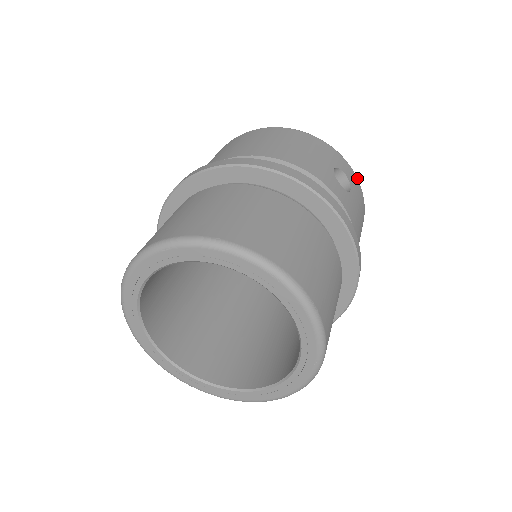
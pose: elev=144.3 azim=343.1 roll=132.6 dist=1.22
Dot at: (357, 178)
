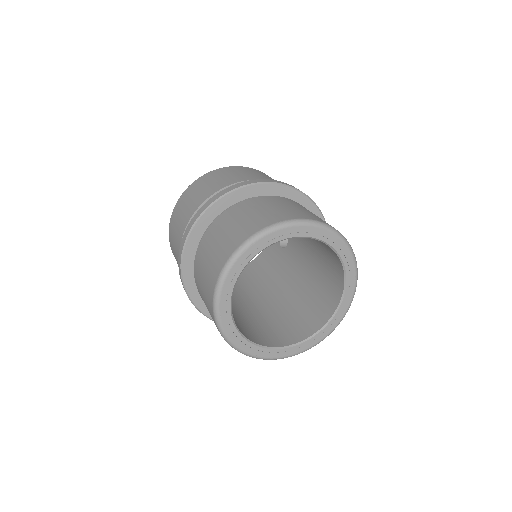
Dot at: occluded
